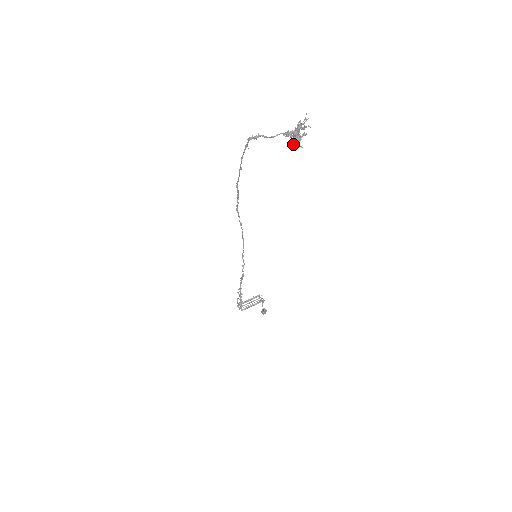
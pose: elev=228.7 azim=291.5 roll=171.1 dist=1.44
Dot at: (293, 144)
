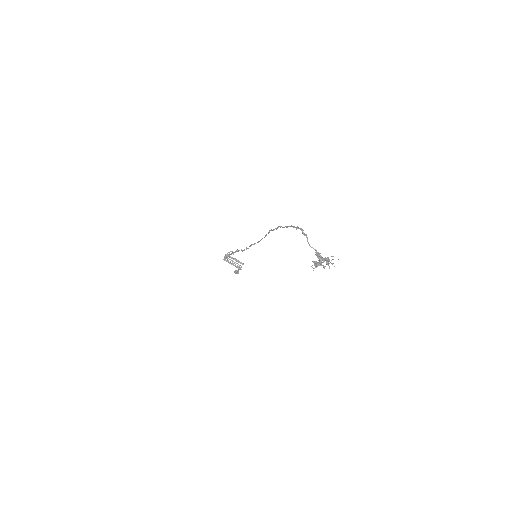
Dot at: (314, 262)
